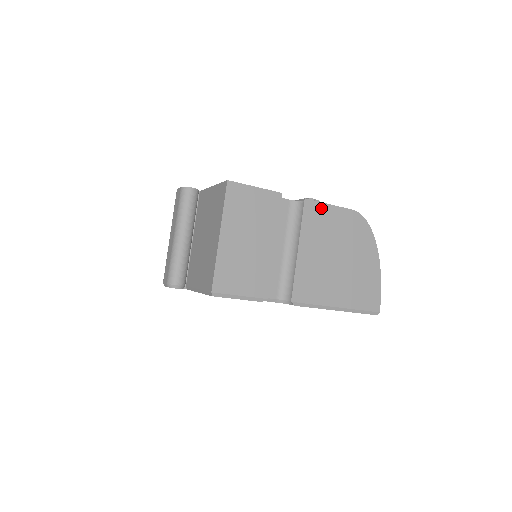
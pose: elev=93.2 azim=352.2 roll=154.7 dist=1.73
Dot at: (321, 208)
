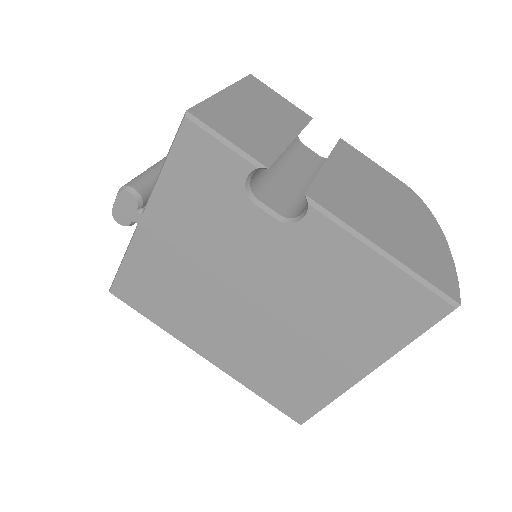
Dot at: (361, 156)
